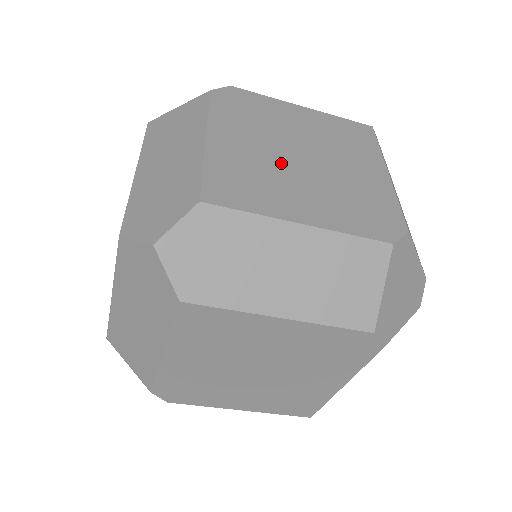
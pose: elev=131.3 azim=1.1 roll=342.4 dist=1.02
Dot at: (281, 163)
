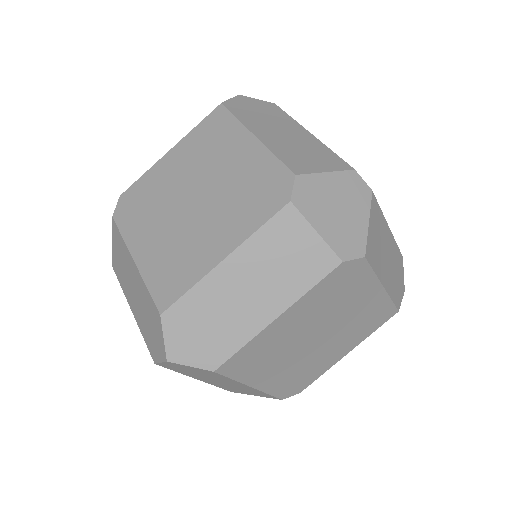
Dot at: (184, 223)
